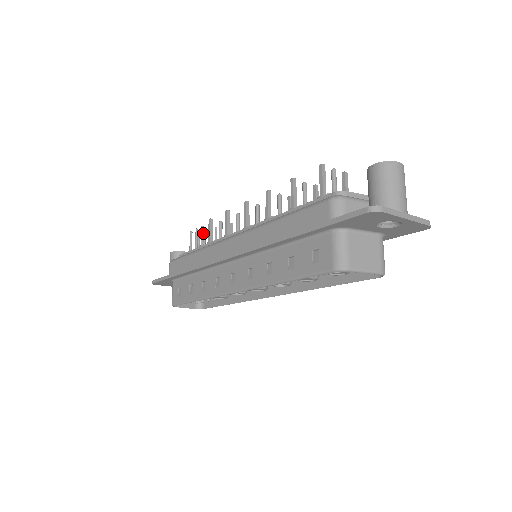
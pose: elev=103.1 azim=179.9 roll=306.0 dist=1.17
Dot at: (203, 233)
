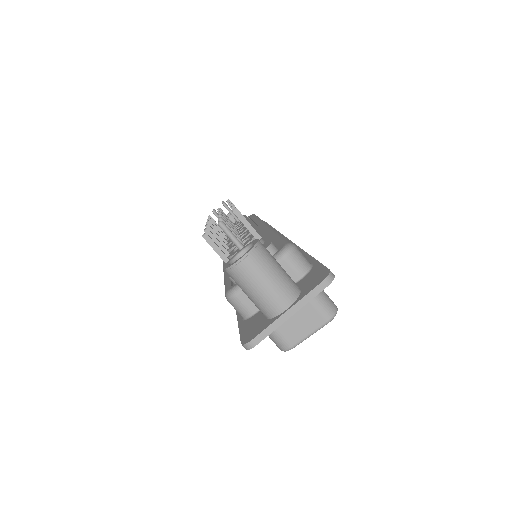
Dot at: occluded
